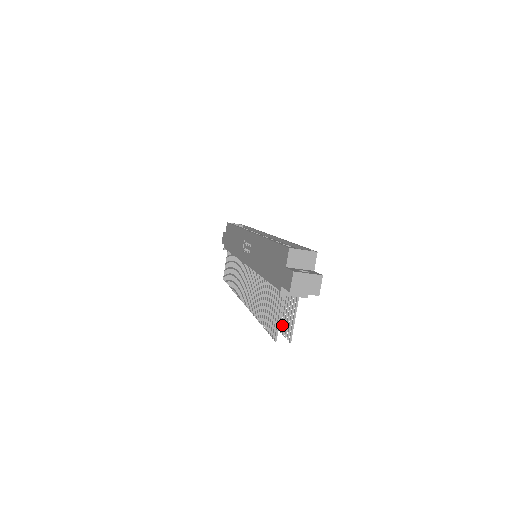
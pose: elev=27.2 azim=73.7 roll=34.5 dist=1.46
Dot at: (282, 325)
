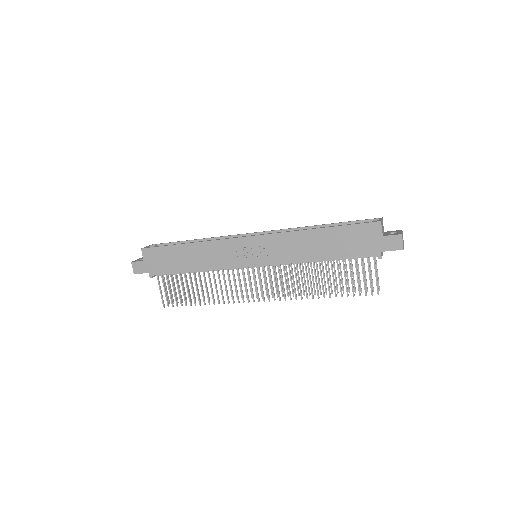
Dot at: occluded
